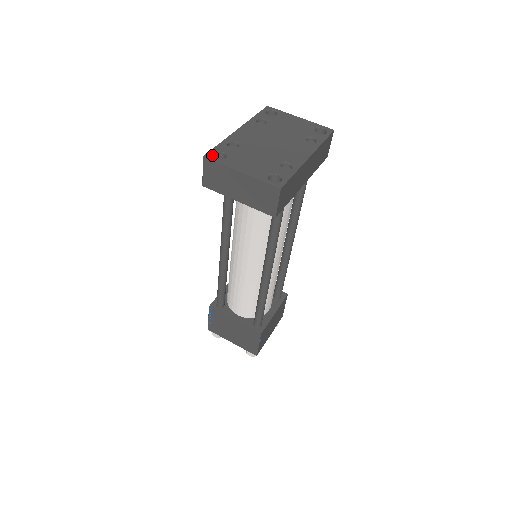
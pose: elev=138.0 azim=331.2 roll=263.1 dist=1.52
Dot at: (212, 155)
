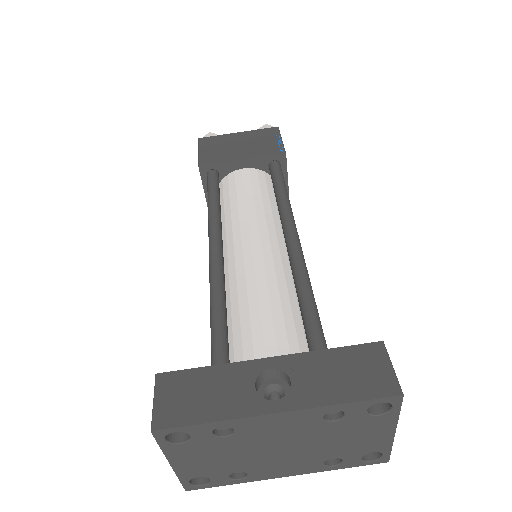
Dot at: occluded
